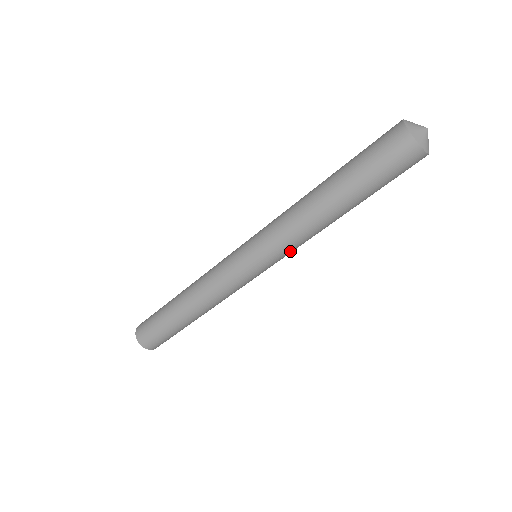
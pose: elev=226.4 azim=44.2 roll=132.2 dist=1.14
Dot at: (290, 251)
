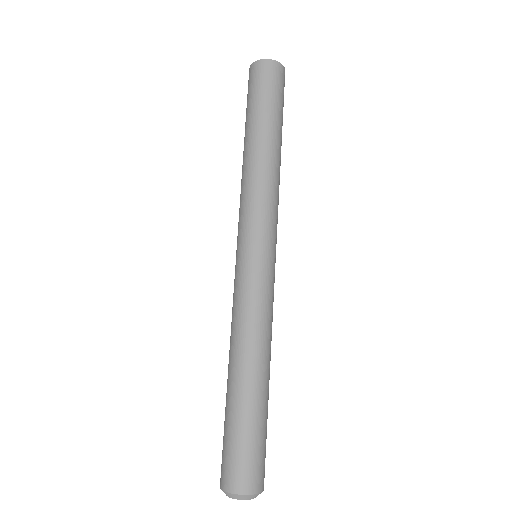
Dot at: (277, 216)
